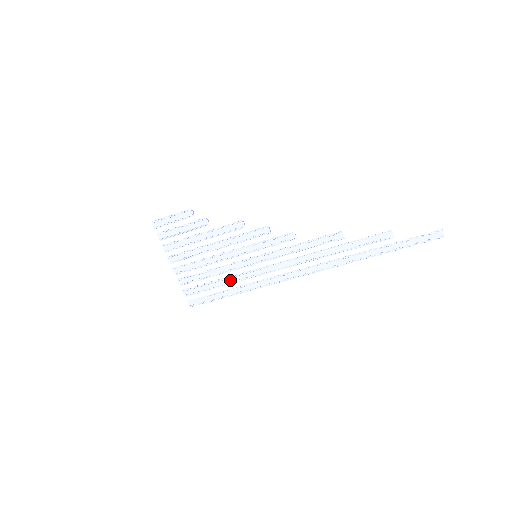
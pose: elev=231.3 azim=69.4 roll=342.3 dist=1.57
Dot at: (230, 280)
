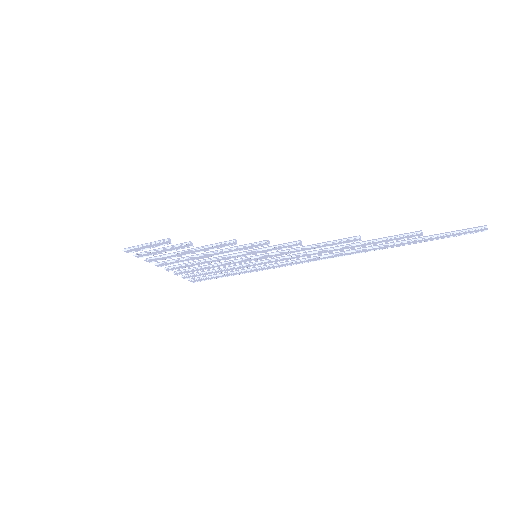
Dot at: (231, 269)
